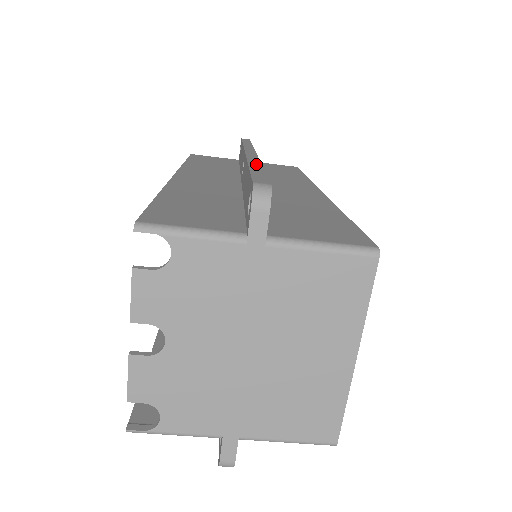
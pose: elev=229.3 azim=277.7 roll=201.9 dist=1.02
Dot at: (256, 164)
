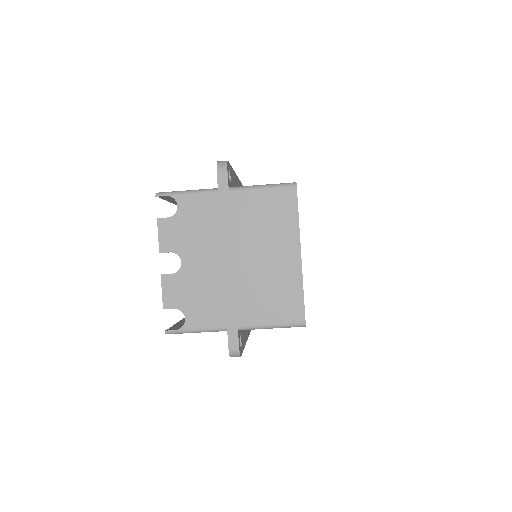
Dot at: occluded
